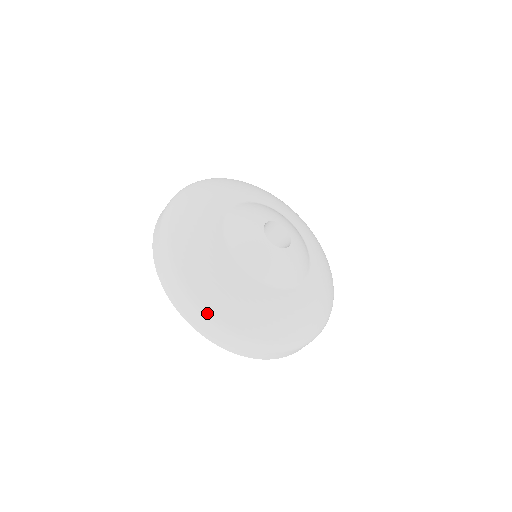
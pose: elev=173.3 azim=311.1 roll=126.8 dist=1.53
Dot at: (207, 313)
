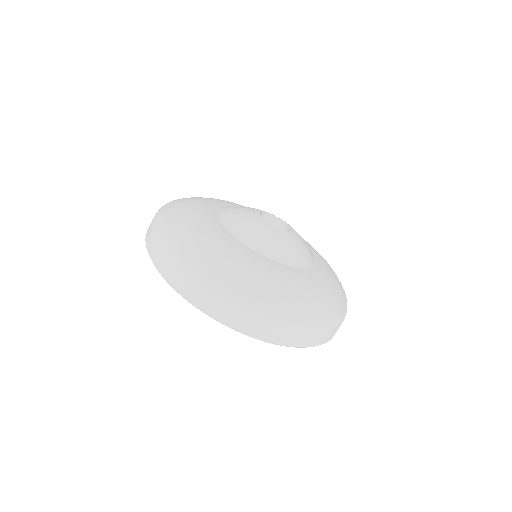
Dot at: (316, 323)
